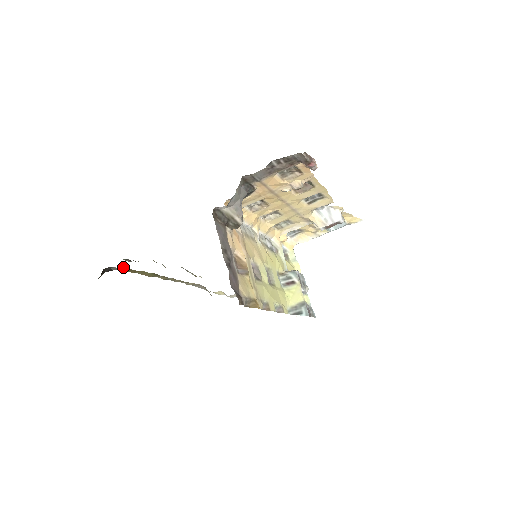
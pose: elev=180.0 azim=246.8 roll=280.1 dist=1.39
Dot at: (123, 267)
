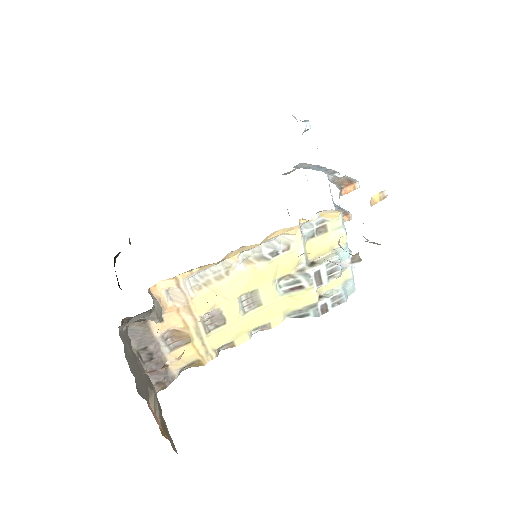
Dot at: occluded
